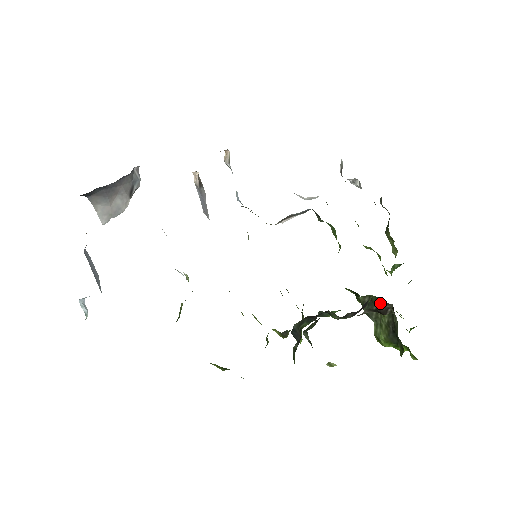
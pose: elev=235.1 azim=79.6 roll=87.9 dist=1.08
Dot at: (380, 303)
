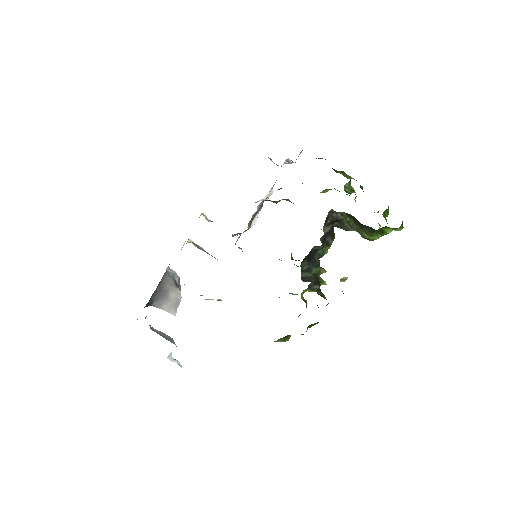
Dot at: occluded
